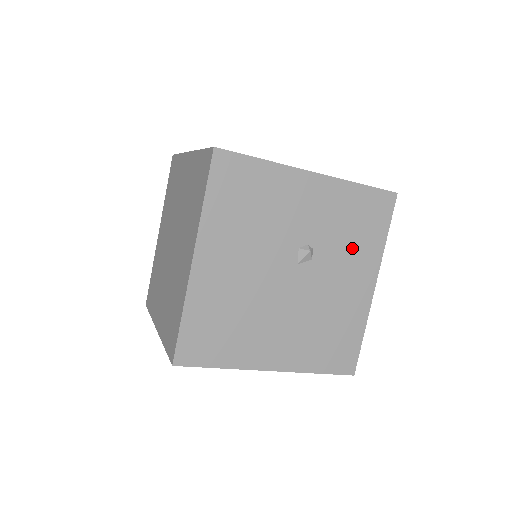
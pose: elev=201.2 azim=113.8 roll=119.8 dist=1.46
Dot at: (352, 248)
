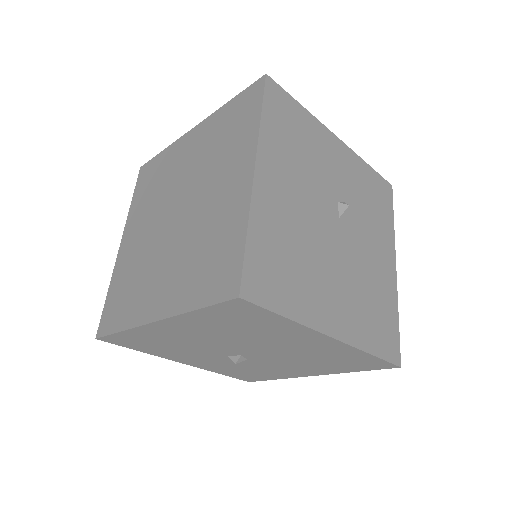
Dot at: (374, 221)
